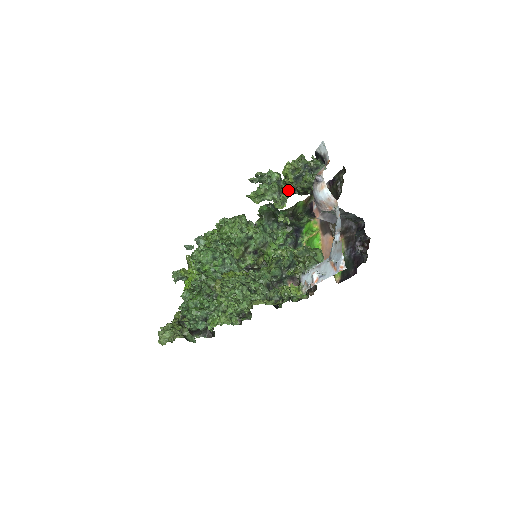
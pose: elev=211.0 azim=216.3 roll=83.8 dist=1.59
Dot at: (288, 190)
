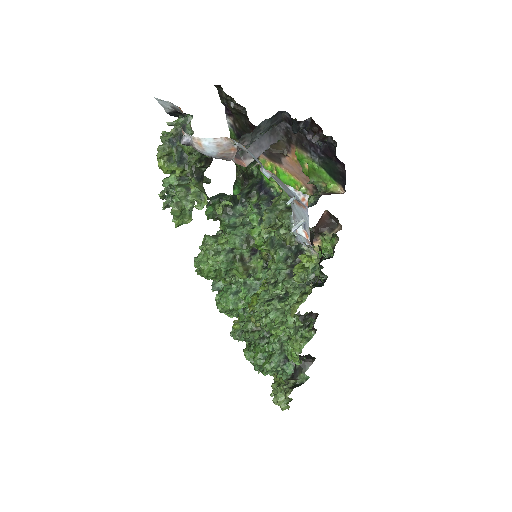
Dot at: (192, 179)
